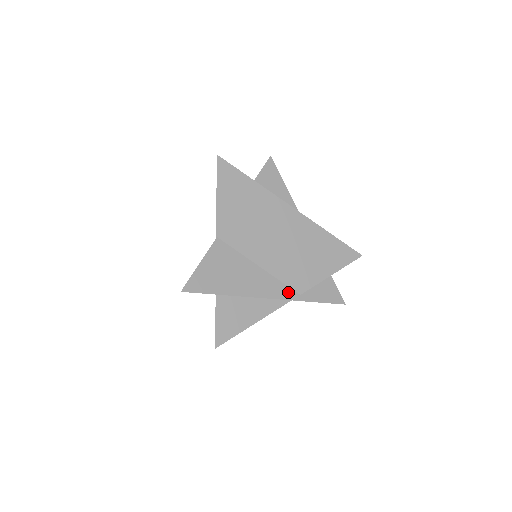
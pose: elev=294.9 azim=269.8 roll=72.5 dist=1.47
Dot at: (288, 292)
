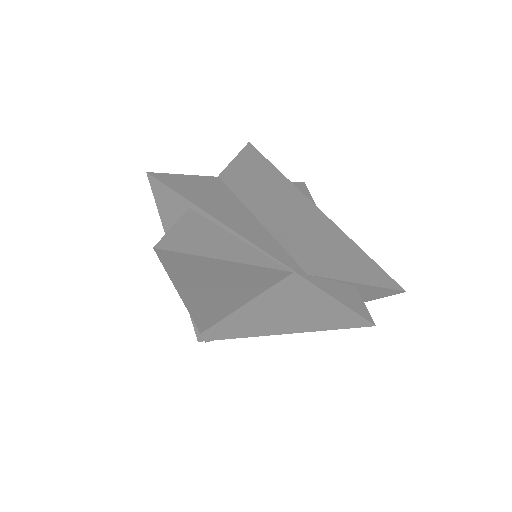
Dot at: (290, 262)
